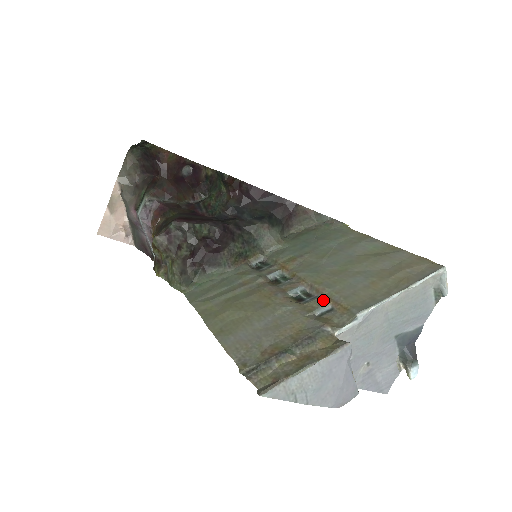
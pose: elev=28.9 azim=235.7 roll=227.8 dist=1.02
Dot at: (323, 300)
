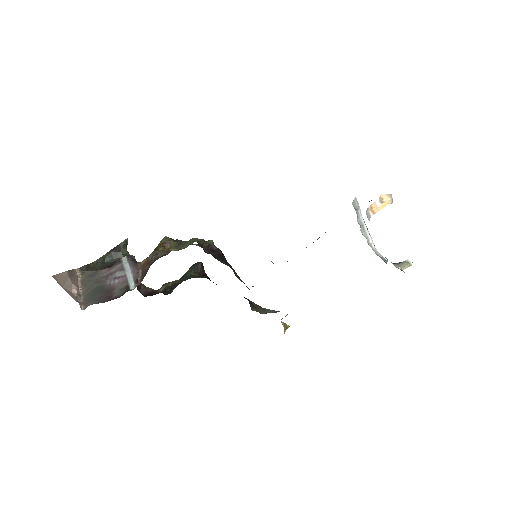
Dot at: occluded
